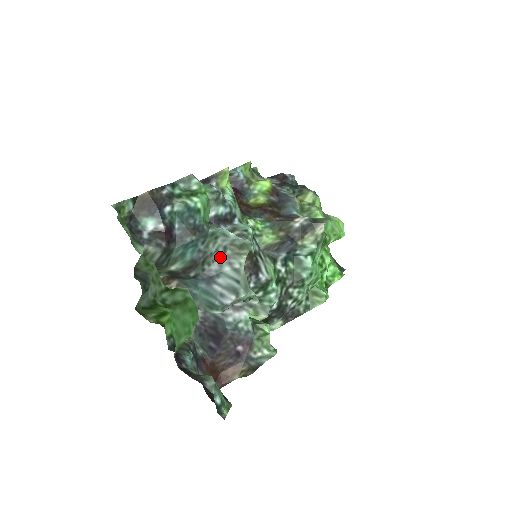
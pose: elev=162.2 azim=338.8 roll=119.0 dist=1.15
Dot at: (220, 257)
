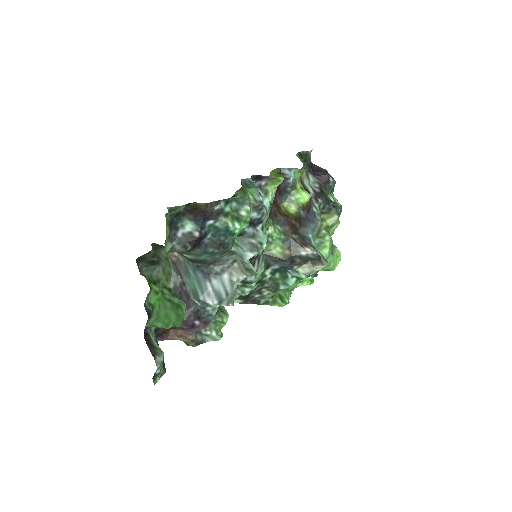
Dot at: (227, 264)
